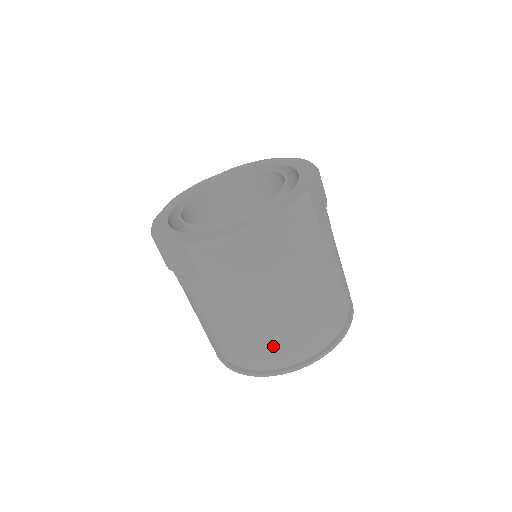
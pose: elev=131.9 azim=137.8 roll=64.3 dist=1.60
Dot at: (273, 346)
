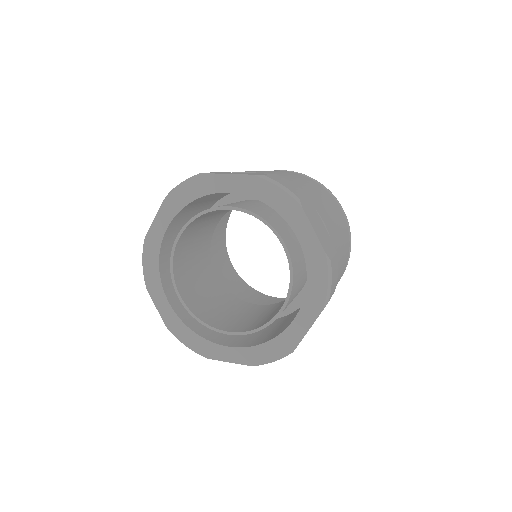
Dot at: occluded
